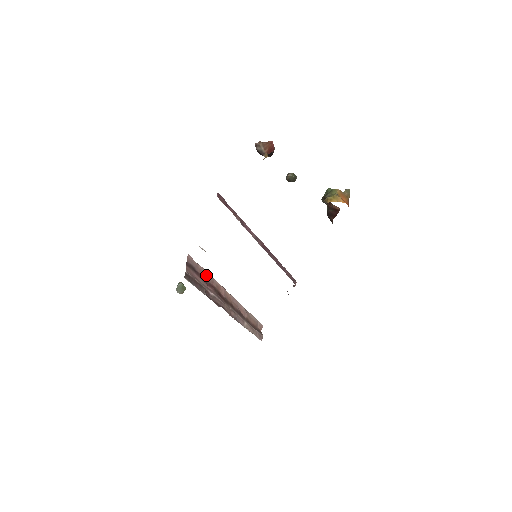
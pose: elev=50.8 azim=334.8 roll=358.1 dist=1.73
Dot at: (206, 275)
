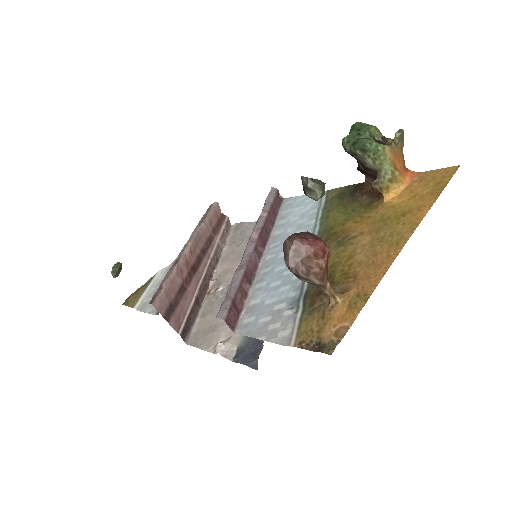
Dot at: (175, 281)
